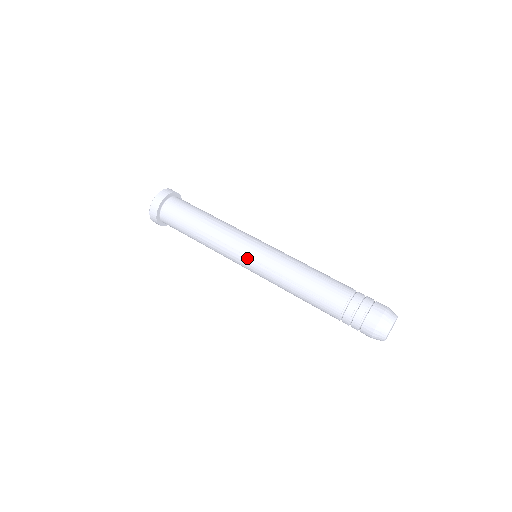
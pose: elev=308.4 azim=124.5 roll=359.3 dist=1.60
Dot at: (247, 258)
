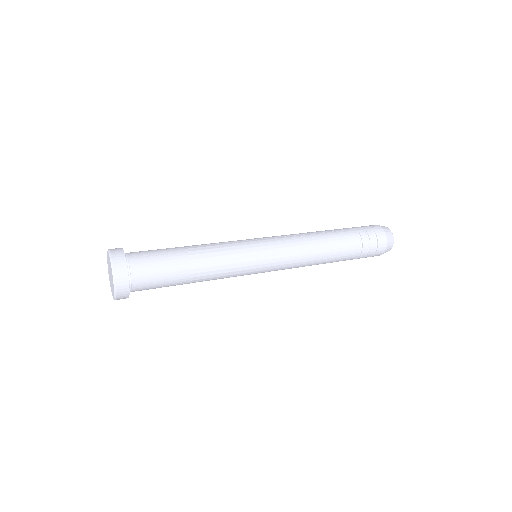
Dot at: (261, 258)
